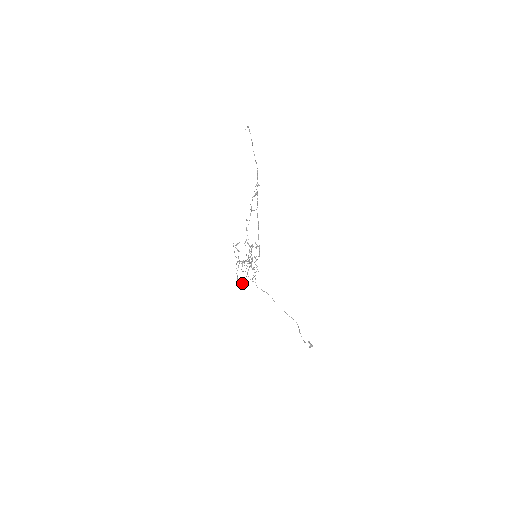
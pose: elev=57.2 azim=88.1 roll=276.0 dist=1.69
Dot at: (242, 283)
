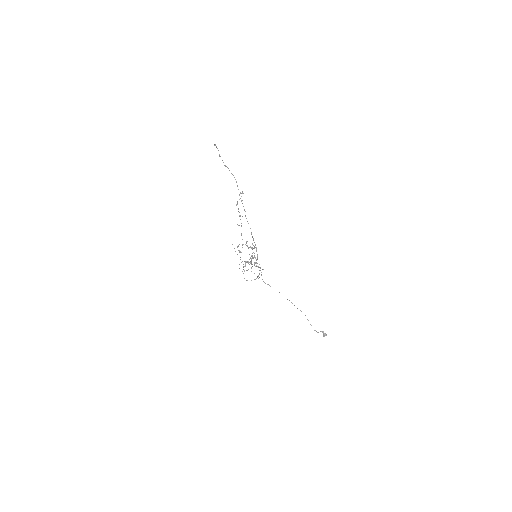
Dot at: occluded
